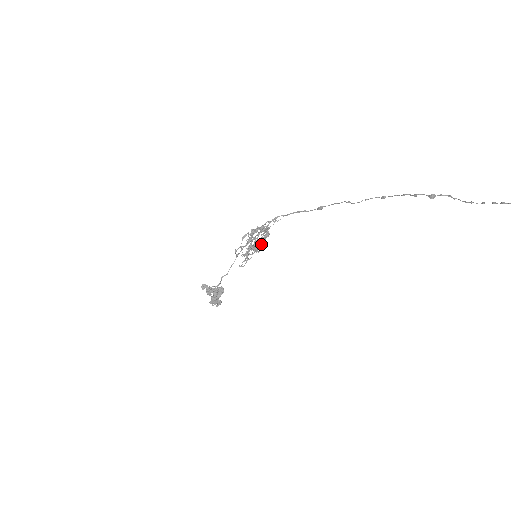
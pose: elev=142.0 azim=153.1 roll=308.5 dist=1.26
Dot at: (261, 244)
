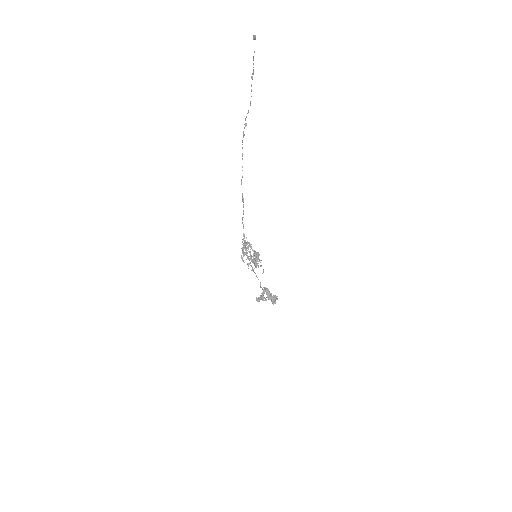
Dot at: (255, 252)
